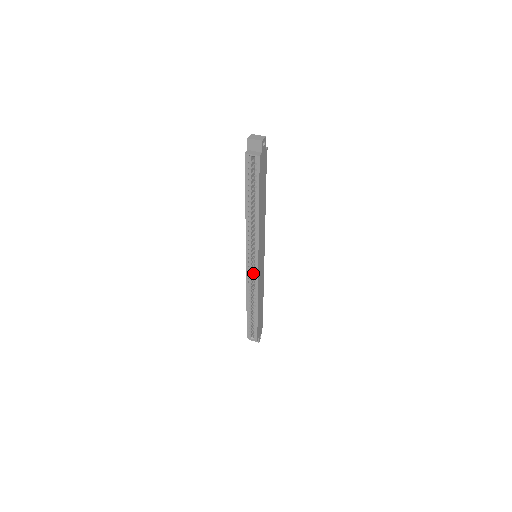
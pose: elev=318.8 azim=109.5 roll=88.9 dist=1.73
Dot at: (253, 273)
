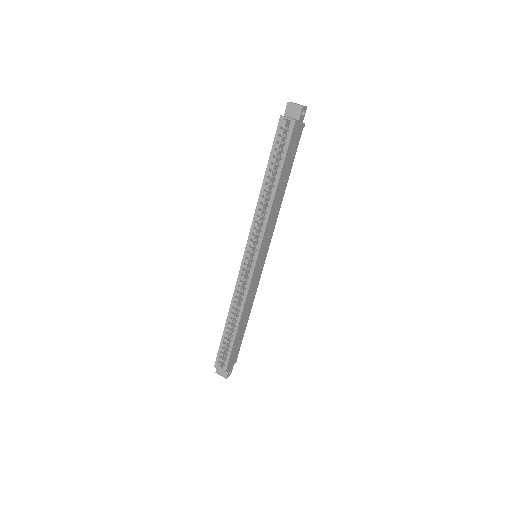
Dot at: (246, 277)
